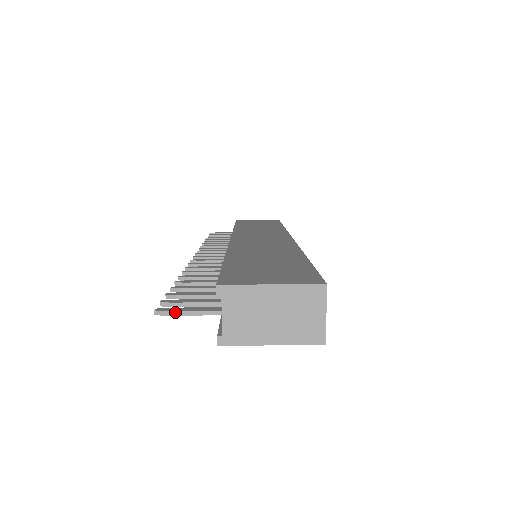
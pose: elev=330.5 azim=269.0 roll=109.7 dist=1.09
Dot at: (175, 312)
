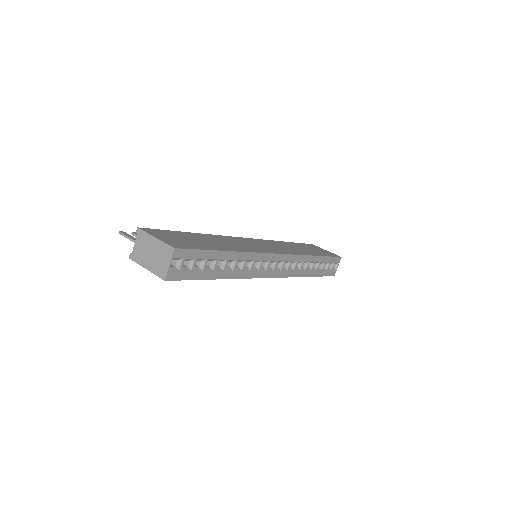
Dot at: (124, 235)
